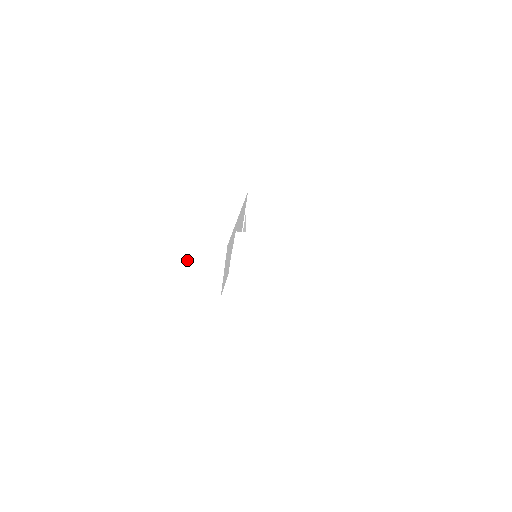
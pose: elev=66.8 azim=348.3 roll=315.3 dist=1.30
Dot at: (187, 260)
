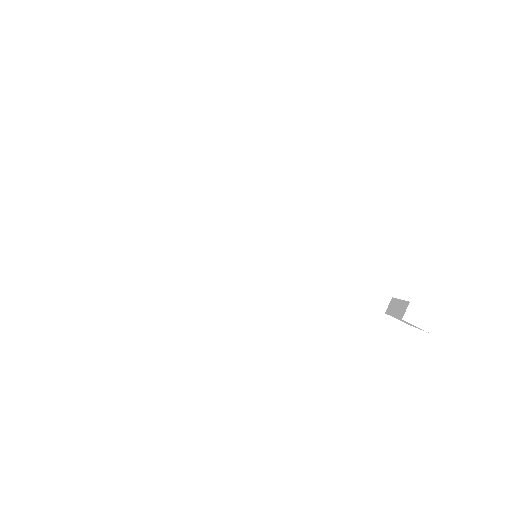
Dot at: (222, 239)
